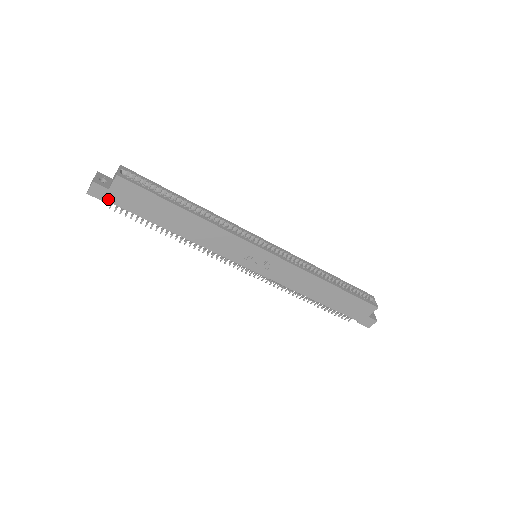
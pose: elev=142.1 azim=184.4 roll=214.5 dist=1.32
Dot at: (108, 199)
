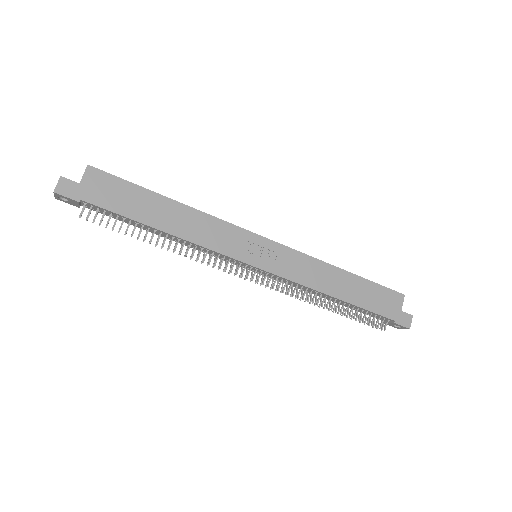
Dot at: (79, 196)
